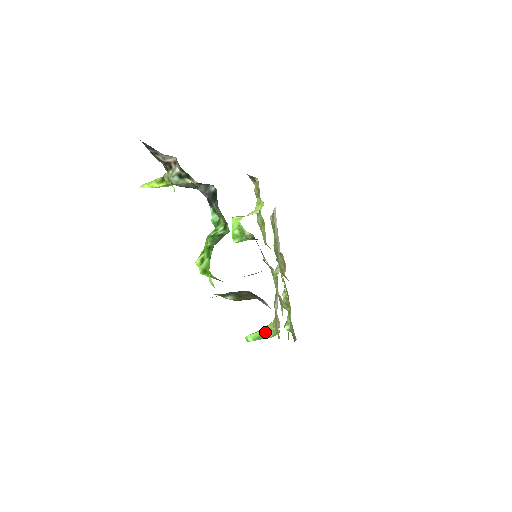
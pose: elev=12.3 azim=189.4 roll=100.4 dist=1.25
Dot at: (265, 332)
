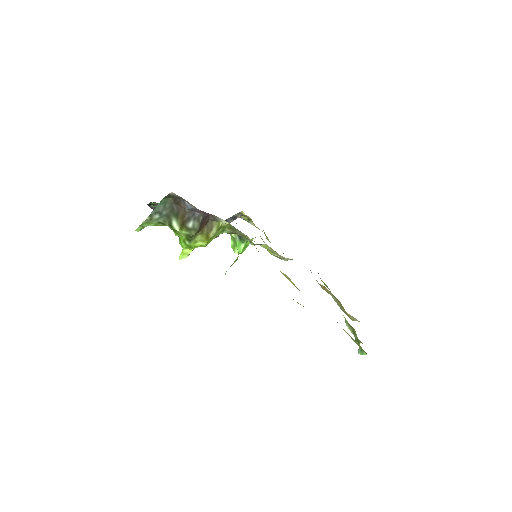
Dot at: (234, 262)
